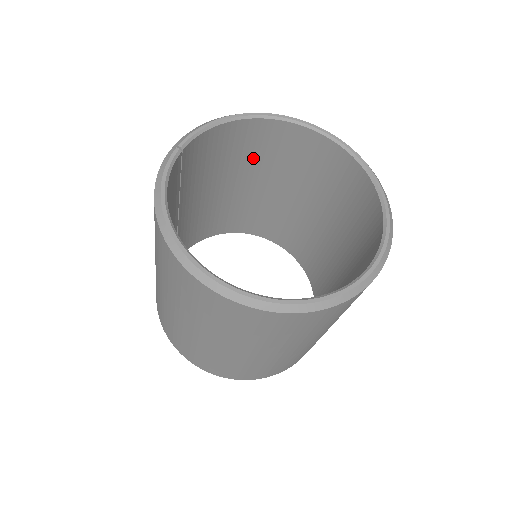
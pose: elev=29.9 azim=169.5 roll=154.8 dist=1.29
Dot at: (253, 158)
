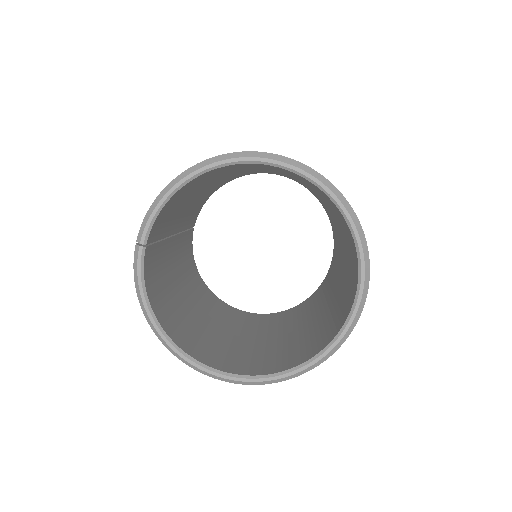
Dot at: (224, 172)
